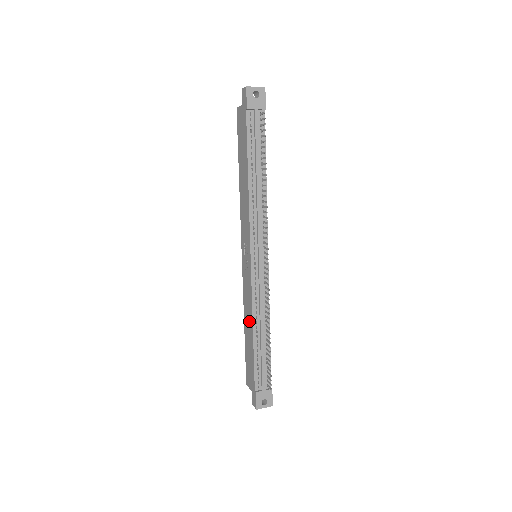
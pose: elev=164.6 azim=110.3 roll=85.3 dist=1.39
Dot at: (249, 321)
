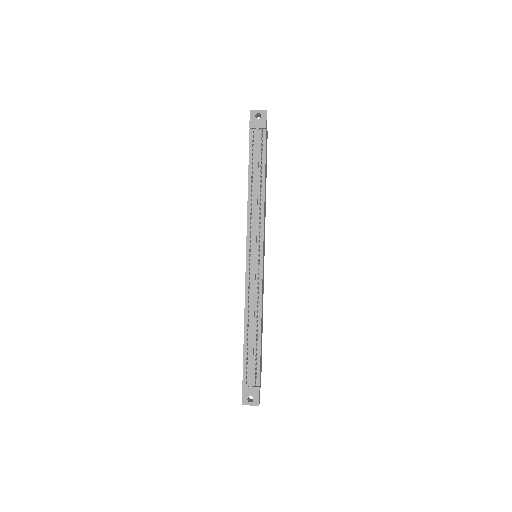
Dot at: occluded
